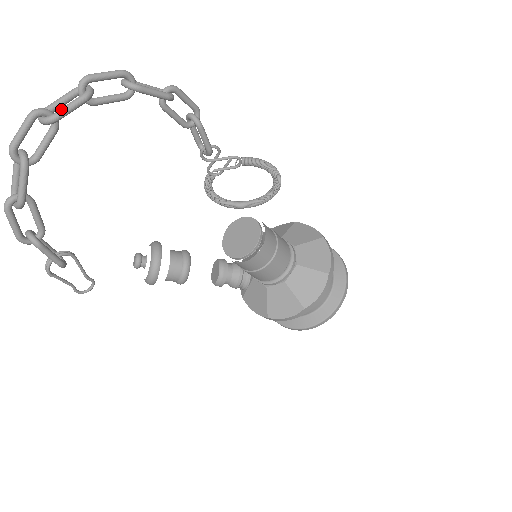
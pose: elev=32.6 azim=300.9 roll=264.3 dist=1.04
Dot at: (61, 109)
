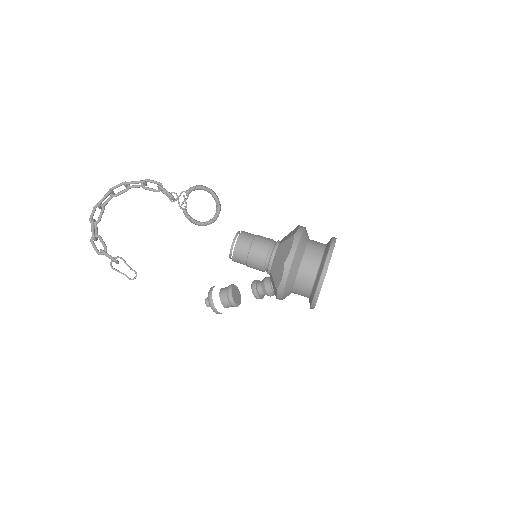
Dot at: (101, 199)
